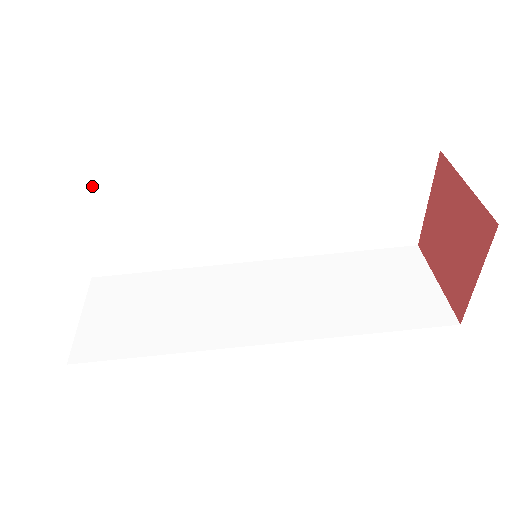
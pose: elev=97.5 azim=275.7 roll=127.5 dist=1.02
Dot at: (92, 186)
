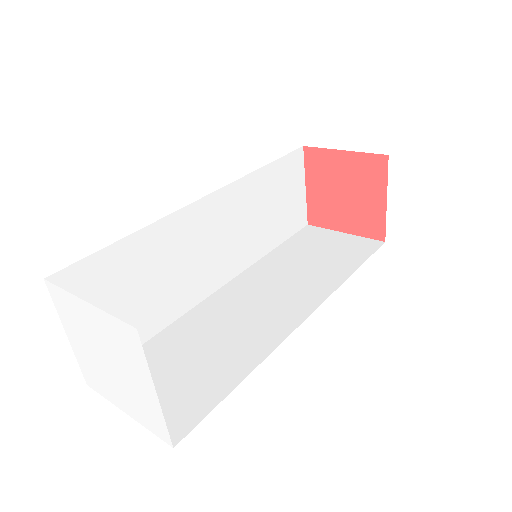
Dot at: occluded
